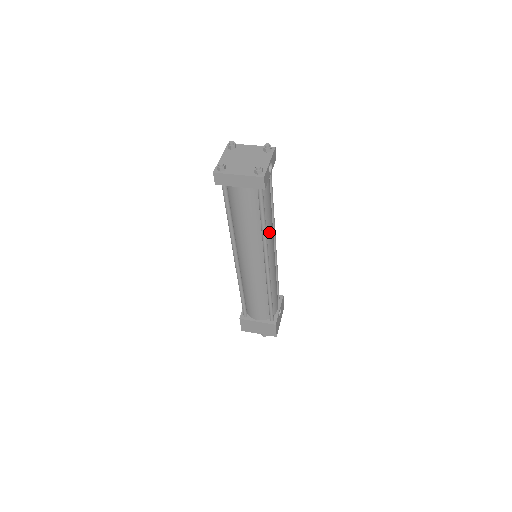
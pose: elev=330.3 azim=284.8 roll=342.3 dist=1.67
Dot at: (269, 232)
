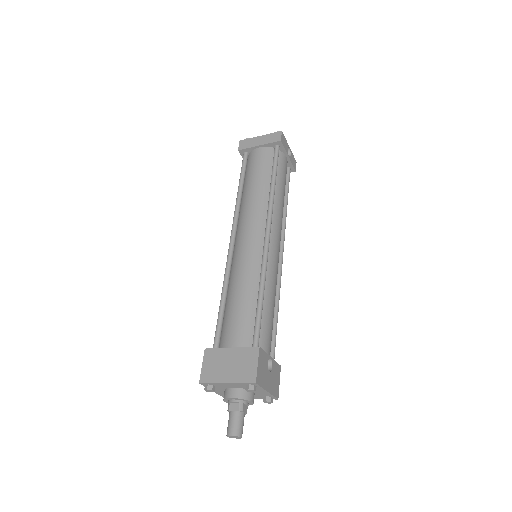
Dot at: (277, 207)
